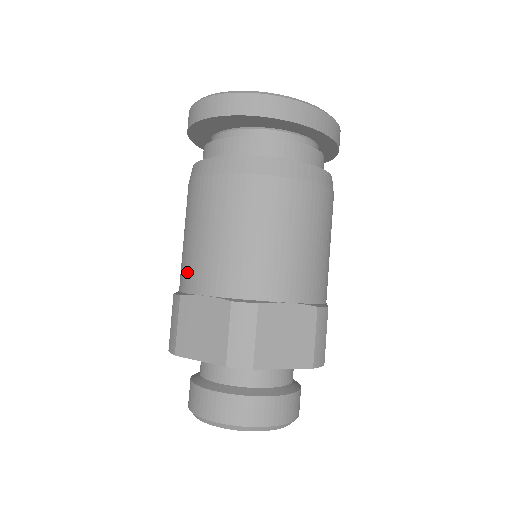
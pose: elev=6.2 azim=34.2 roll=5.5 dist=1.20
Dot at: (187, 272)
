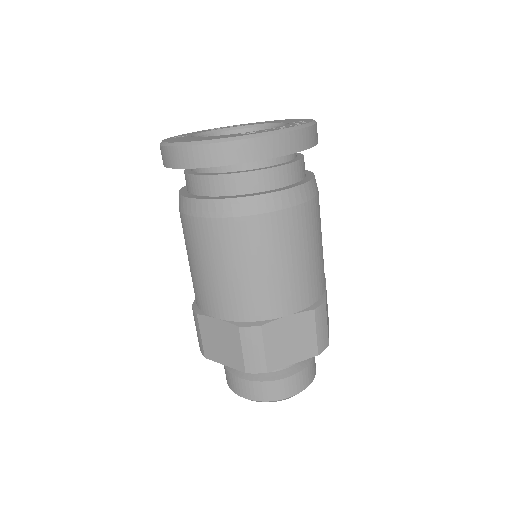
Dot at: (198, 294)
